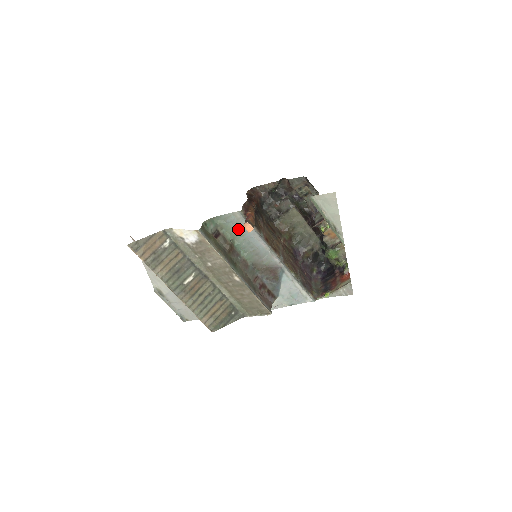
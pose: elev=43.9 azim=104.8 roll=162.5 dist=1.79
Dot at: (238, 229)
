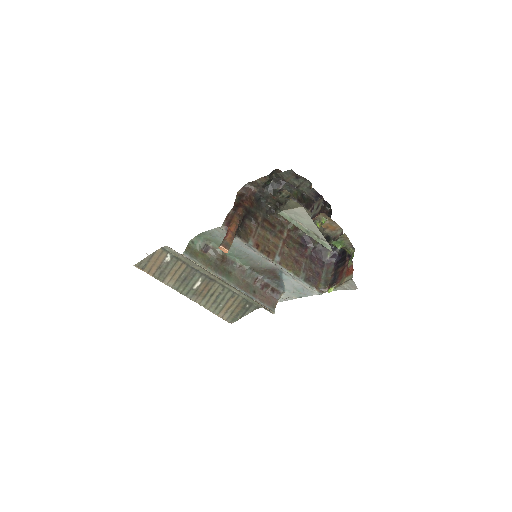
Dot at: occluded
